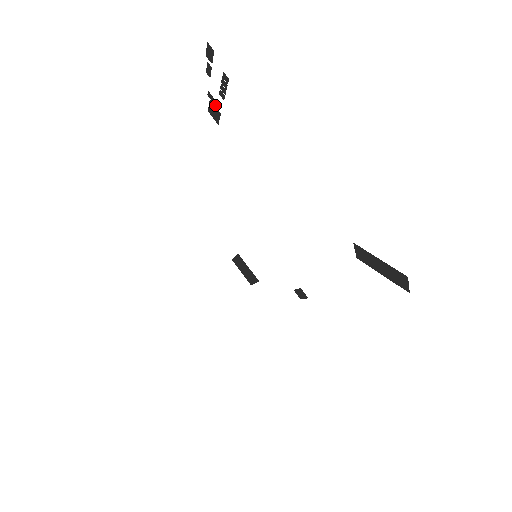
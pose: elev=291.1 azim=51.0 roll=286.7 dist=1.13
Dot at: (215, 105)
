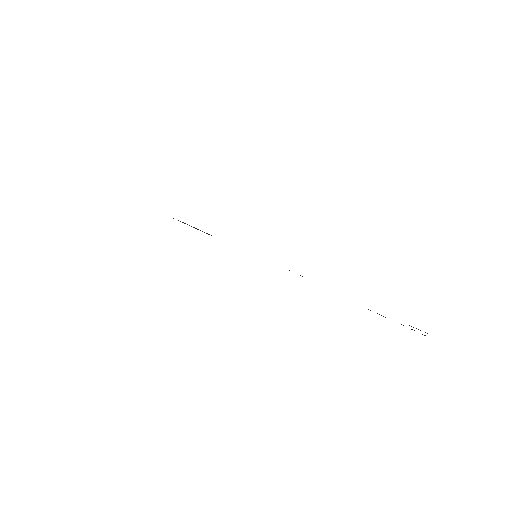
Dot at: (385, 317)
